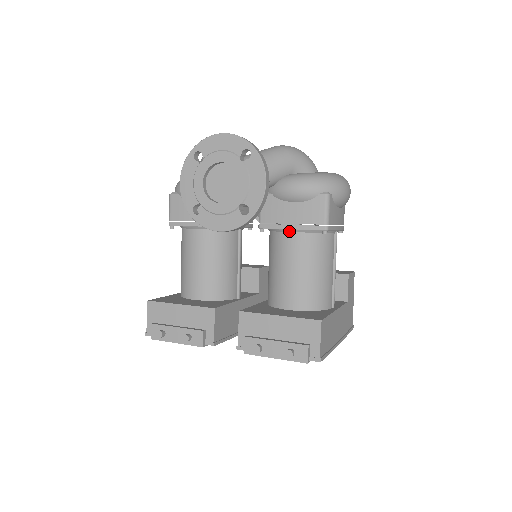
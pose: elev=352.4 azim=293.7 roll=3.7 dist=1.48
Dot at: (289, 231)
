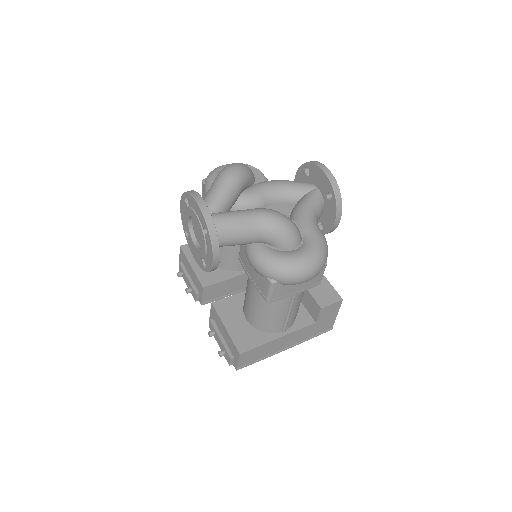
Dot at: occluded
